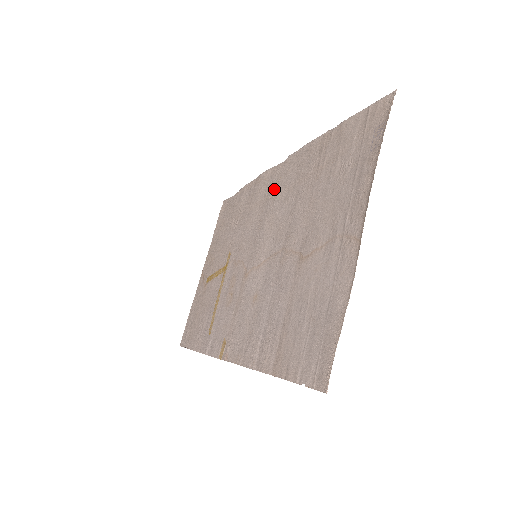
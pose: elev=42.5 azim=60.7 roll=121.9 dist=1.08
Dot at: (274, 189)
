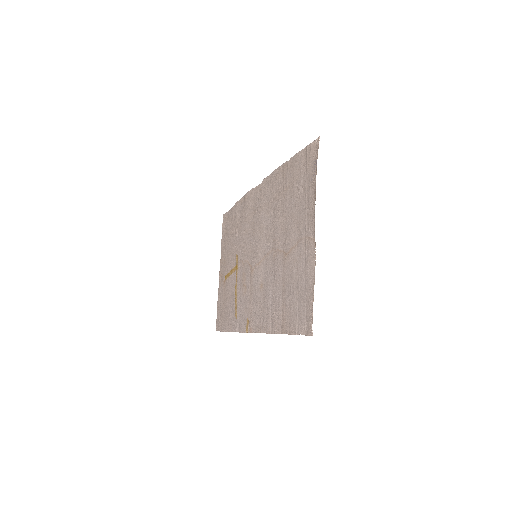
Dot at: (258, 205)
